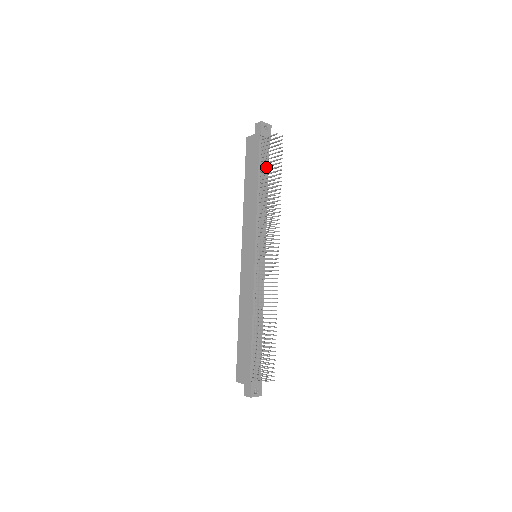
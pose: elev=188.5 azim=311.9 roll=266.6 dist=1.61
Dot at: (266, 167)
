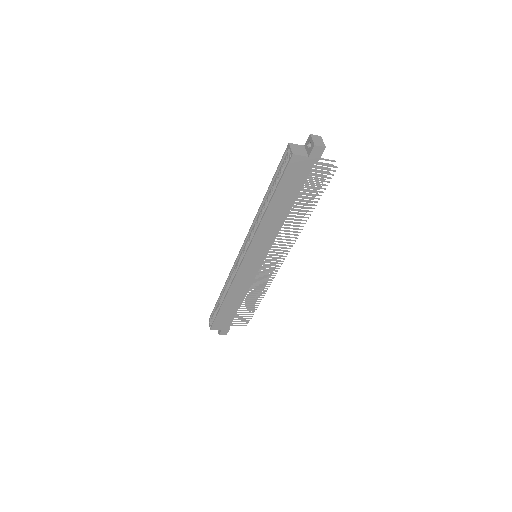
Dot at: occluded
